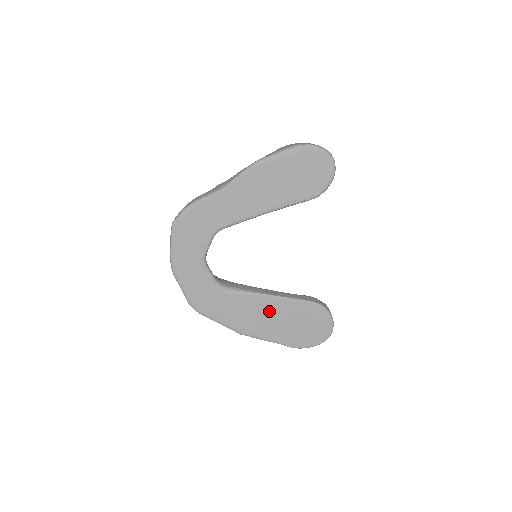
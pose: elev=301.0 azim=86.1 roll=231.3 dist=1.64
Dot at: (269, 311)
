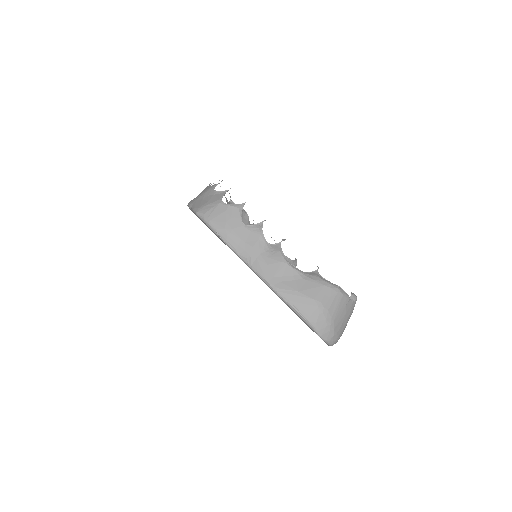
Dot at: occluded
